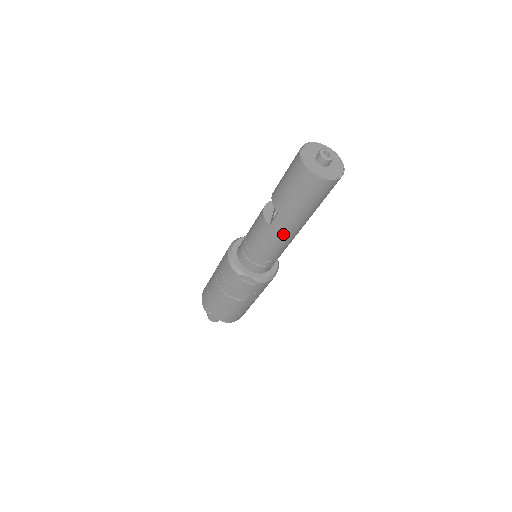
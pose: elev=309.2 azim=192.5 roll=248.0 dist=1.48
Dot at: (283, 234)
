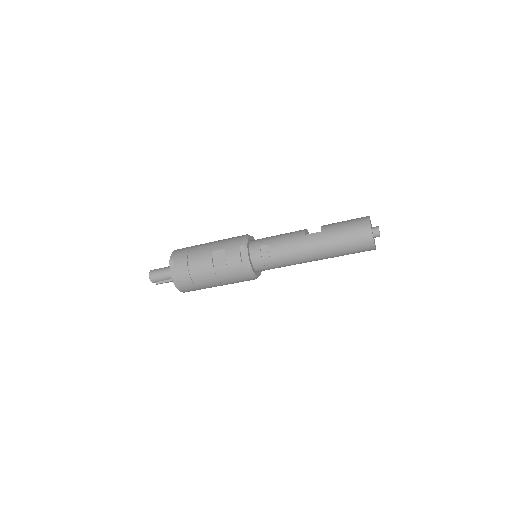
Dot at: (306, 246)
